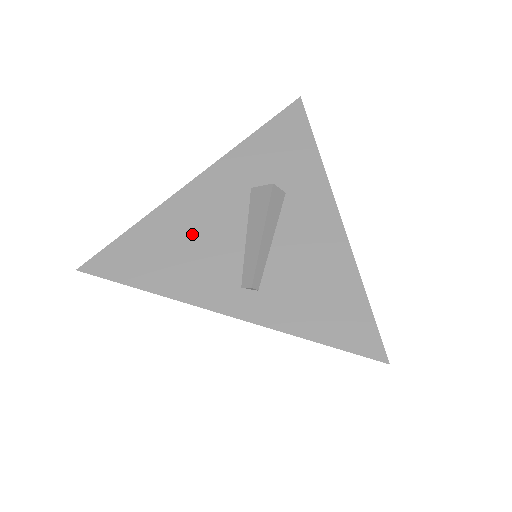
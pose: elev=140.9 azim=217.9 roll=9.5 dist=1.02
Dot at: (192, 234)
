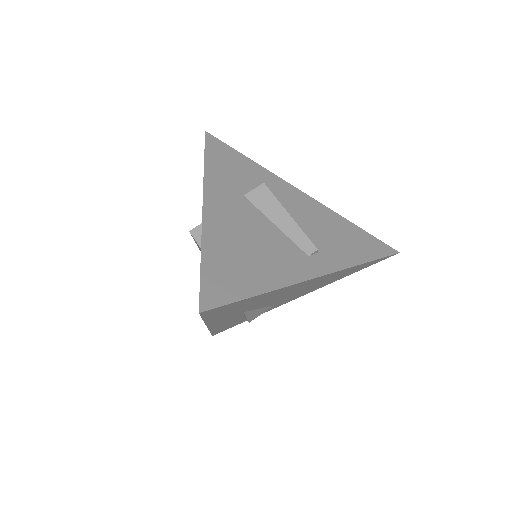
Dot at: (246, 240)
